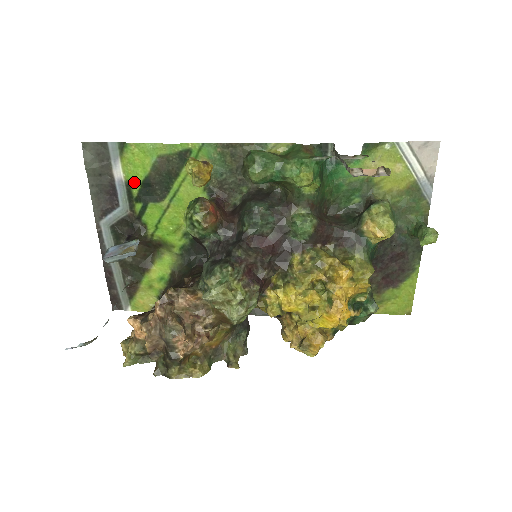
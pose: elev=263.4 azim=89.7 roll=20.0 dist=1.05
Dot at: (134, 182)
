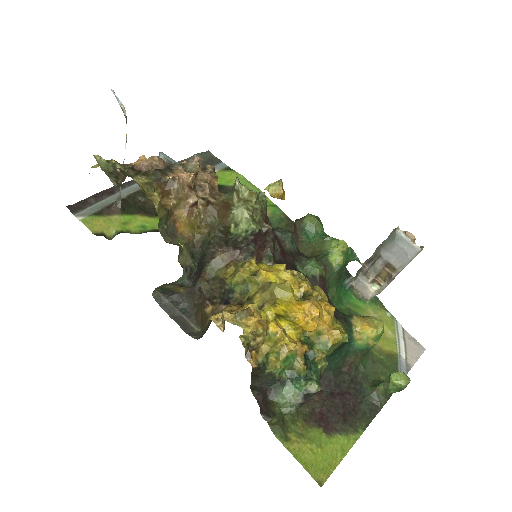
Dot at: occluded
